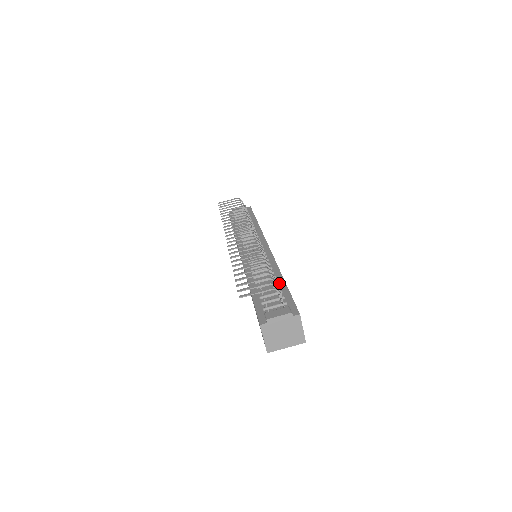
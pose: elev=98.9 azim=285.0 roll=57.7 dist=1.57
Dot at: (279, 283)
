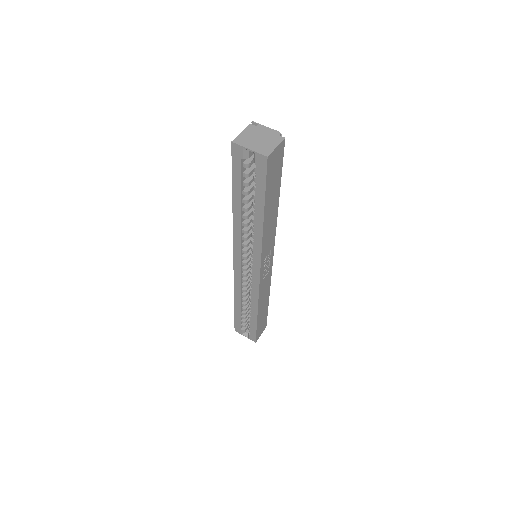
Dot at: occluded
